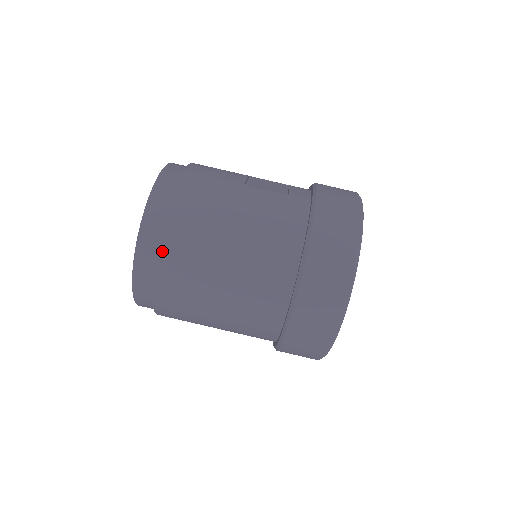
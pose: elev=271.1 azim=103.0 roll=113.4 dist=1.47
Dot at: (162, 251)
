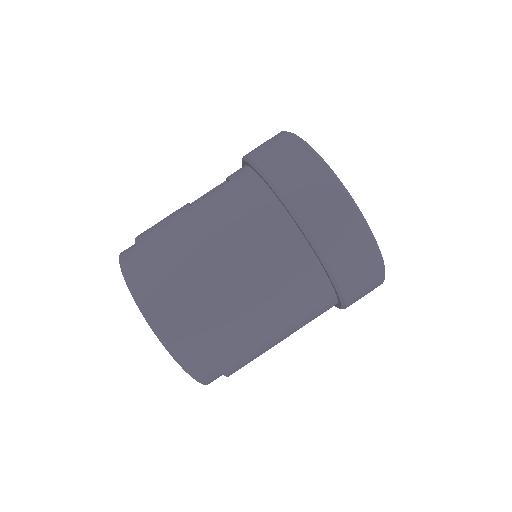
Dot at: (176, 312)
